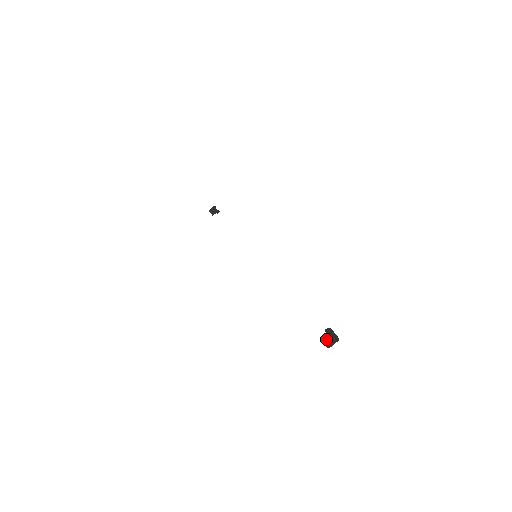
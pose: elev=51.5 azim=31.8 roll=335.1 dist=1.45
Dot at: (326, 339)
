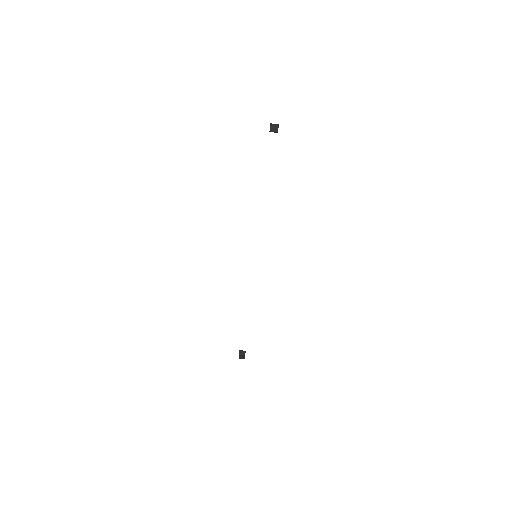
Dot at: (270, 125)
